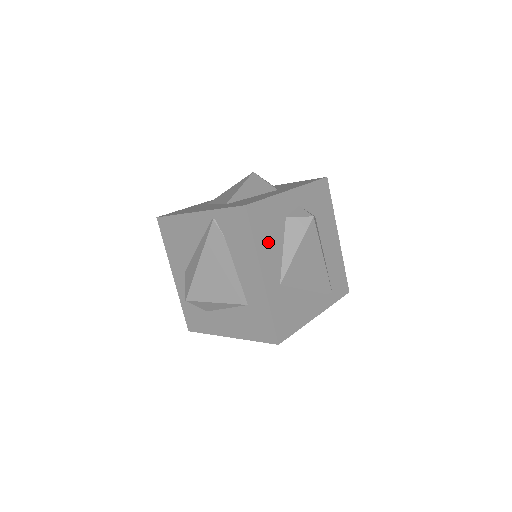
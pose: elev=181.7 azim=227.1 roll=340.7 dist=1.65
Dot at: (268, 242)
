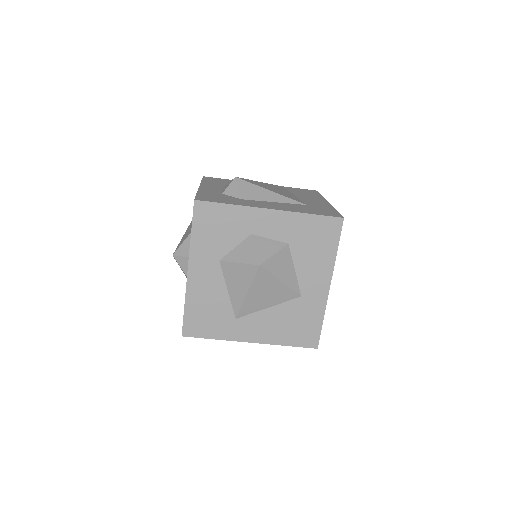
Dot at: occluded
